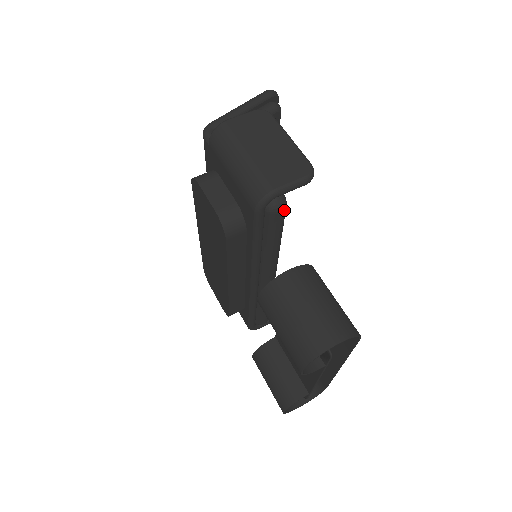
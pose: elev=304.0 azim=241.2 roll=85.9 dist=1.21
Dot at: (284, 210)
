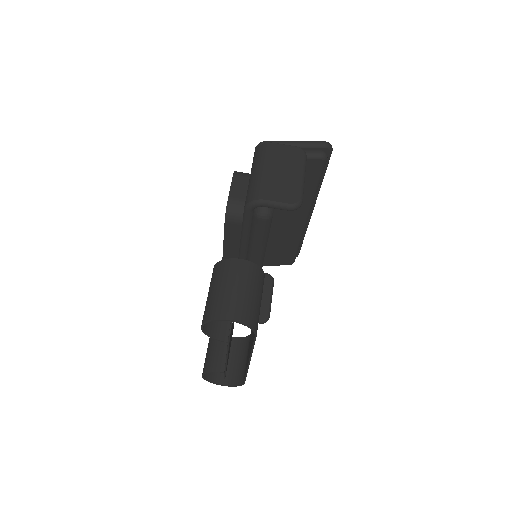
Dot at: (267, 220)
